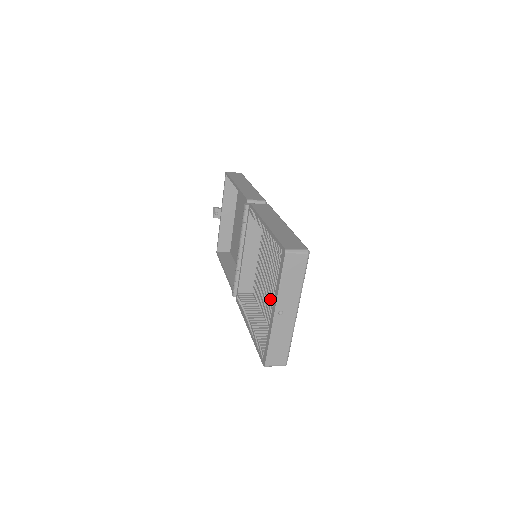
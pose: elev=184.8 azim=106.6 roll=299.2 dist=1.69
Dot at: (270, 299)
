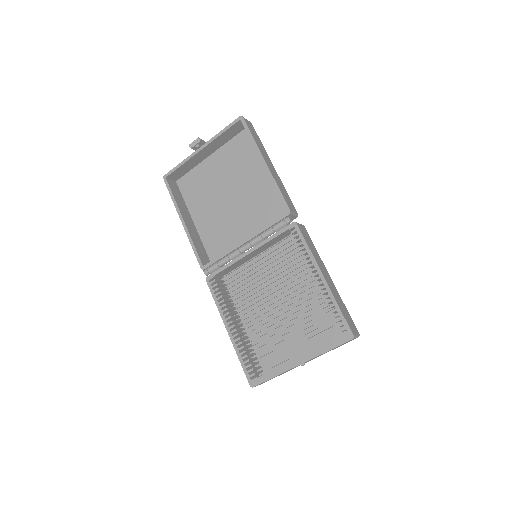
Dot at: (263, 314)
